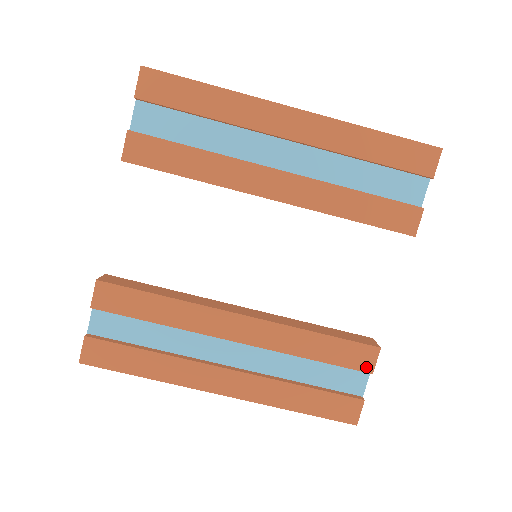
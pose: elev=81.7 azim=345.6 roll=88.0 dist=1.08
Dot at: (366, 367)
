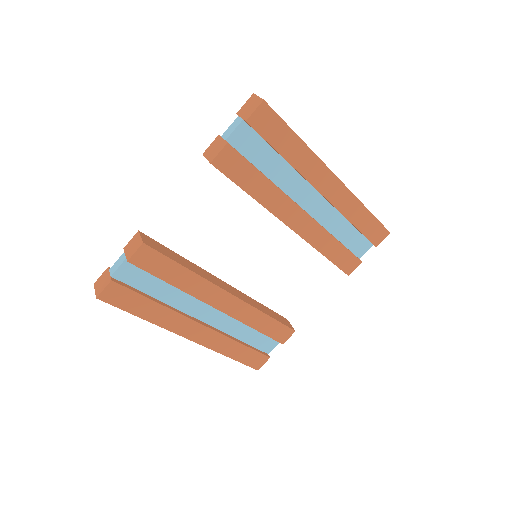
Dot at: (282, 340)
